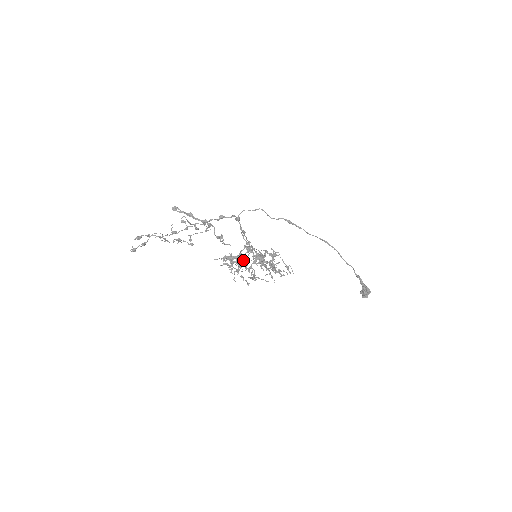
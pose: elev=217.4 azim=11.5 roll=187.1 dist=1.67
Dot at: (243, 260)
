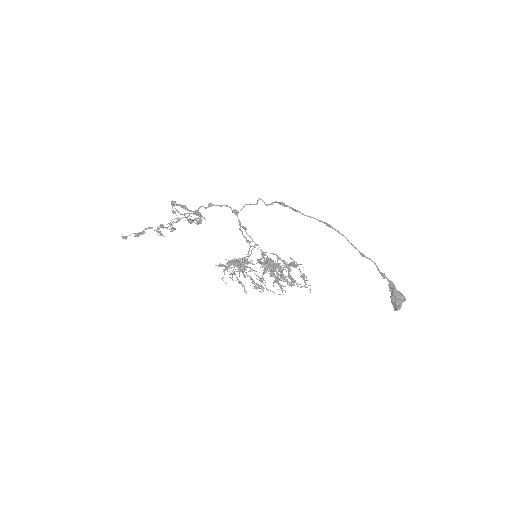
Dot at: (240, 260)
